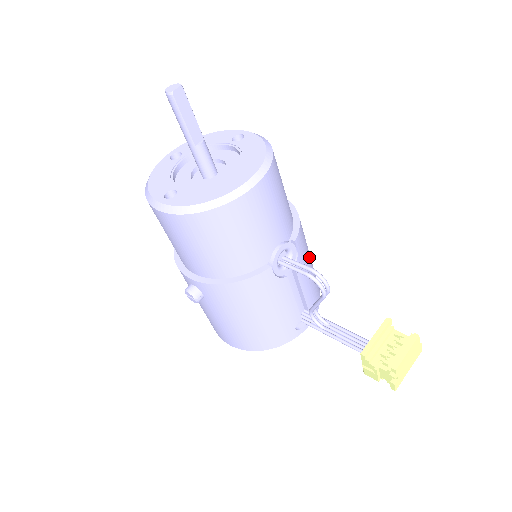
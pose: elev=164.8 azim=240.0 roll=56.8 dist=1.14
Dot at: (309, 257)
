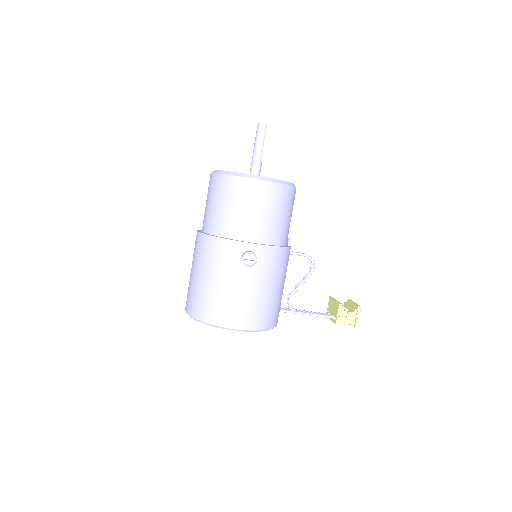
Dot at: occluded
